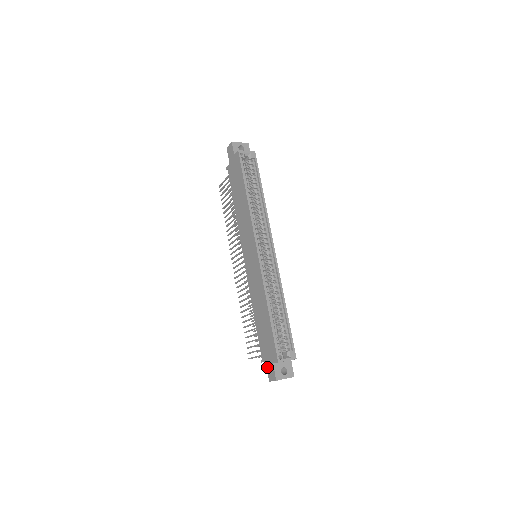
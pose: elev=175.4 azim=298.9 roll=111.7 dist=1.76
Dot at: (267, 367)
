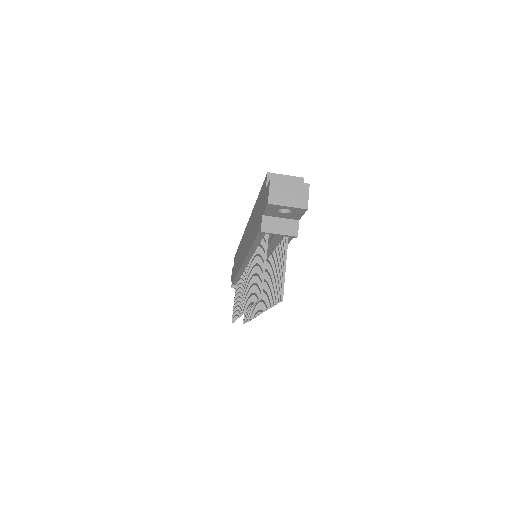
Dot at: (263, 209)
